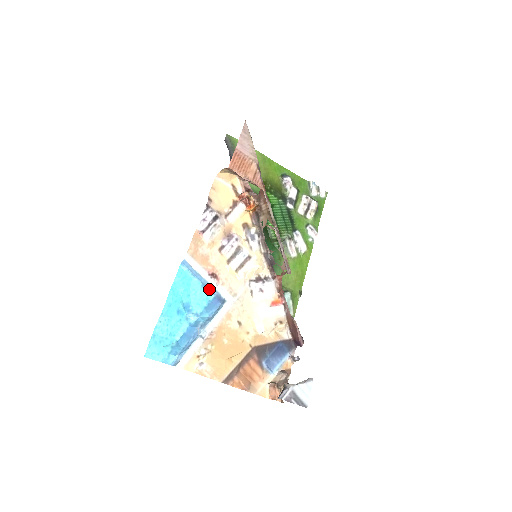
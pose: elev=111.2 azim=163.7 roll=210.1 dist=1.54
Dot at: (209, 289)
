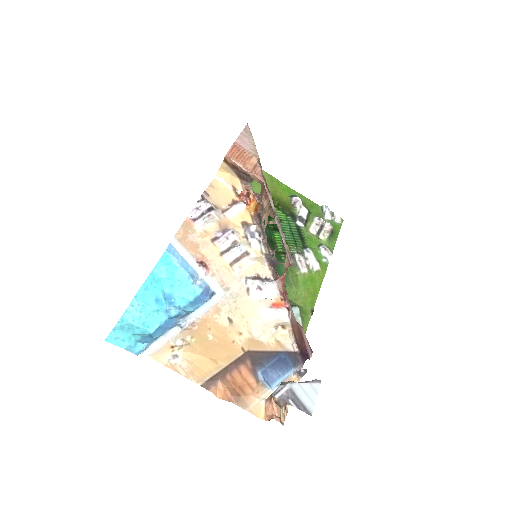
Dot at: (197, 281)
